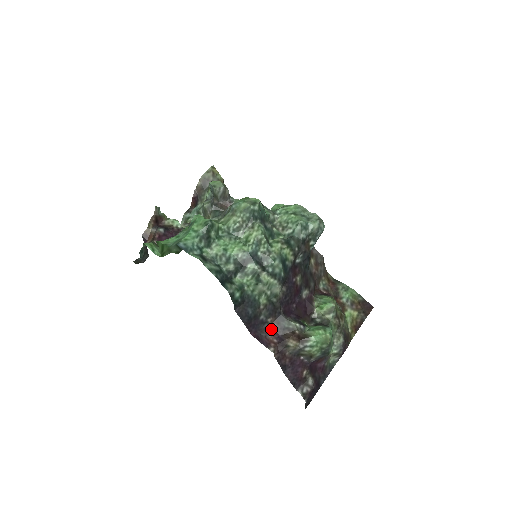
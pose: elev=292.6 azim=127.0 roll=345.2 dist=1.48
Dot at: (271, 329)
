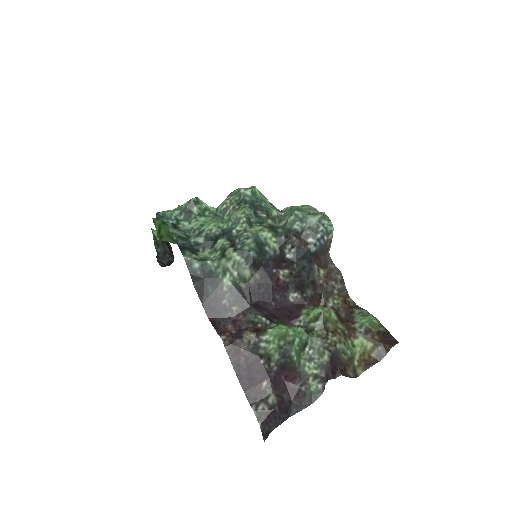
Dot at: (235, 320)
